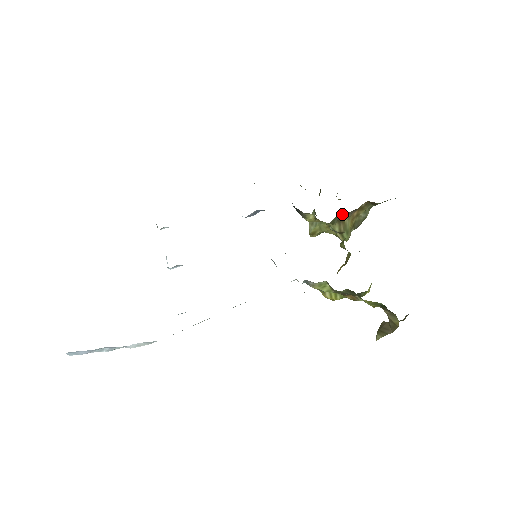
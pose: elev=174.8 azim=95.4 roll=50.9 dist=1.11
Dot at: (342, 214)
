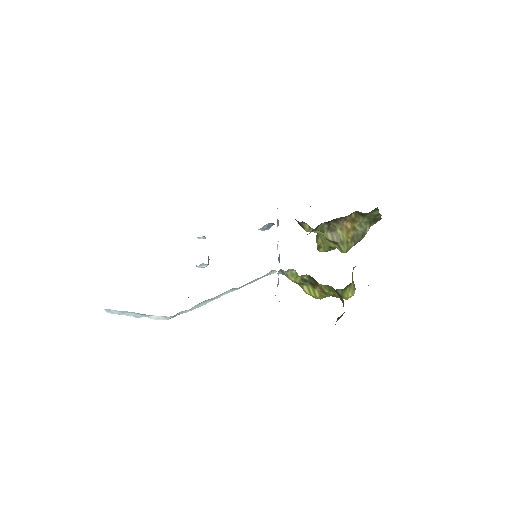
Dot at: (331, 223)
